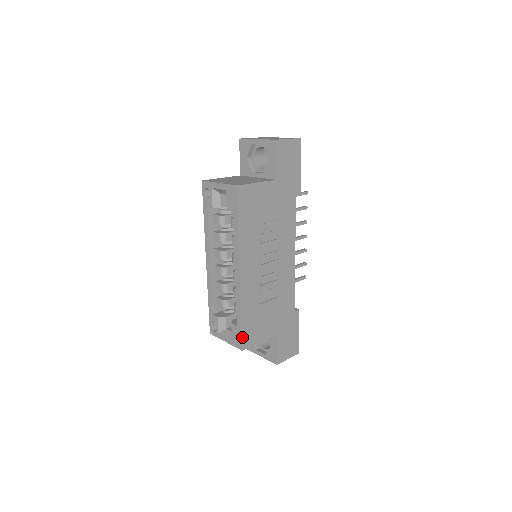
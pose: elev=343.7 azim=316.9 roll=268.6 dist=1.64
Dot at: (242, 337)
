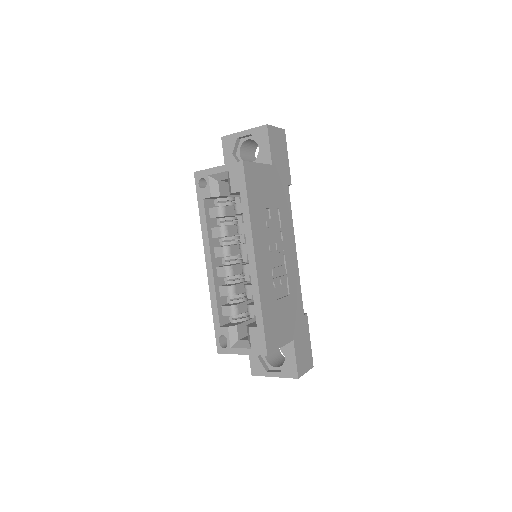
Dot at: (265, 338)
